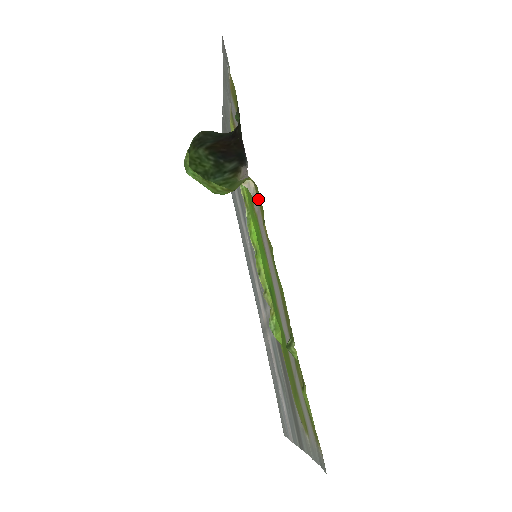
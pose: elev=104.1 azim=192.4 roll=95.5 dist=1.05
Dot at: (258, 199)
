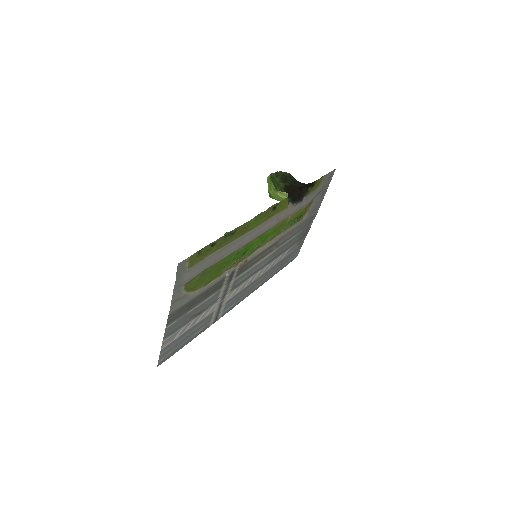
Dot at: (283, 209)
